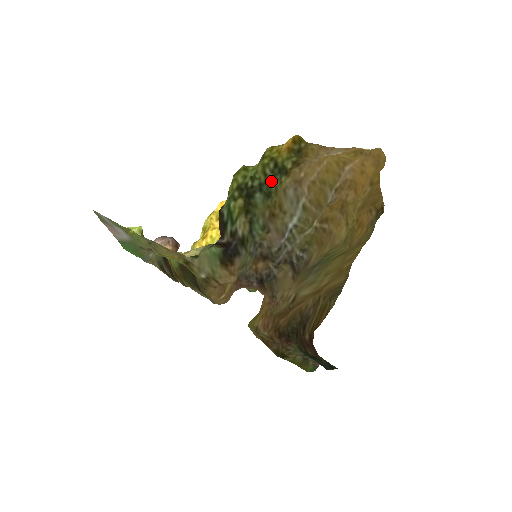
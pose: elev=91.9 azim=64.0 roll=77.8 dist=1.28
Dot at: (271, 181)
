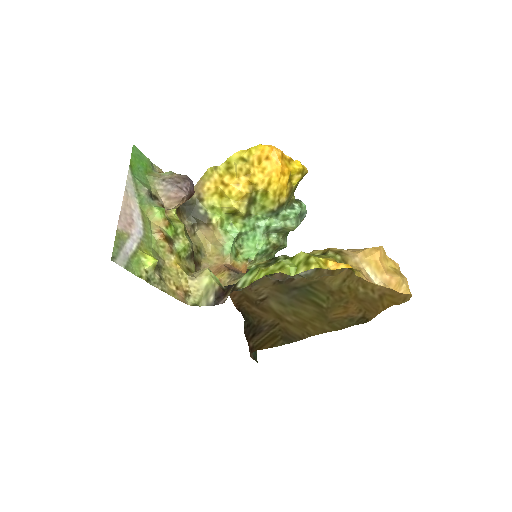
Dot at: occluded
